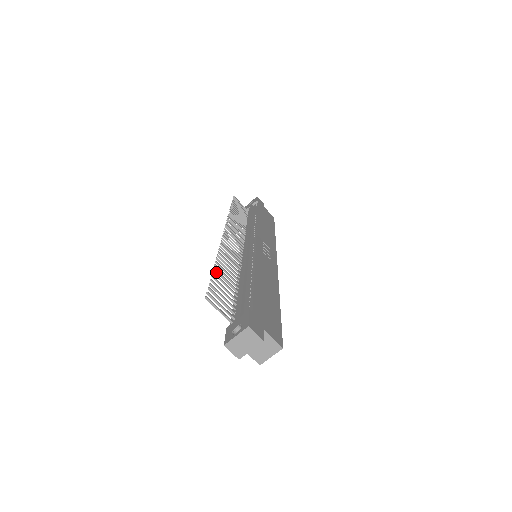
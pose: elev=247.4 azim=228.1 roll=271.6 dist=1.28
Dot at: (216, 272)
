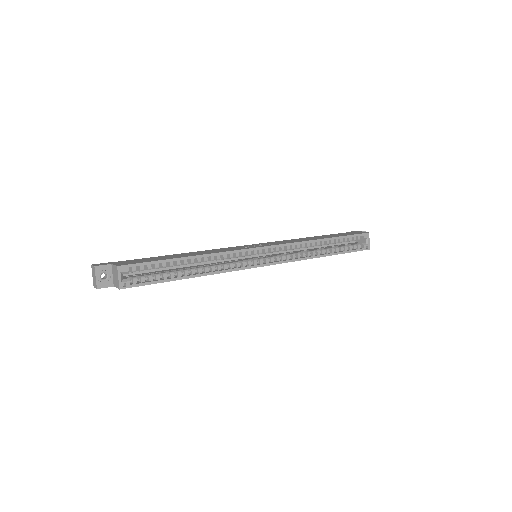
Dot at: occluded
